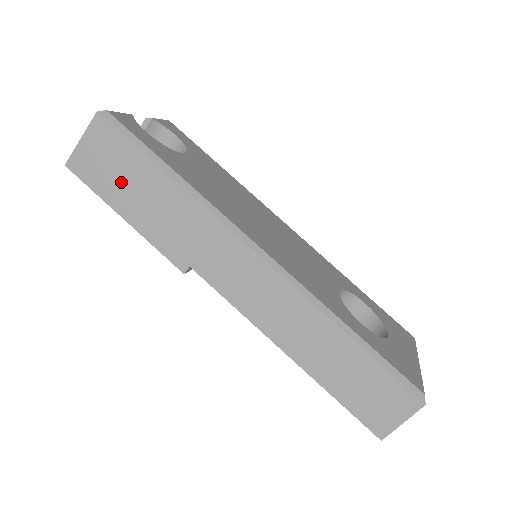
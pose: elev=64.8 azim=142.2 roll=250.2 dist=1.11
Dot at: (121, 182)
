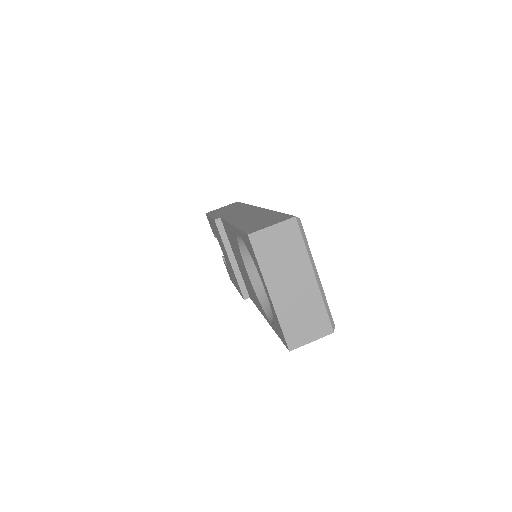
Dot at: occluded
